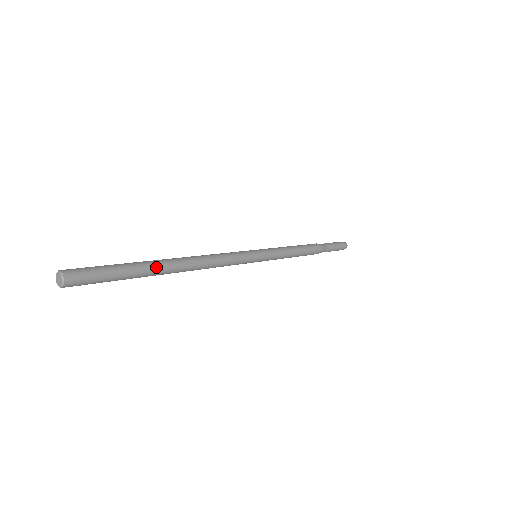
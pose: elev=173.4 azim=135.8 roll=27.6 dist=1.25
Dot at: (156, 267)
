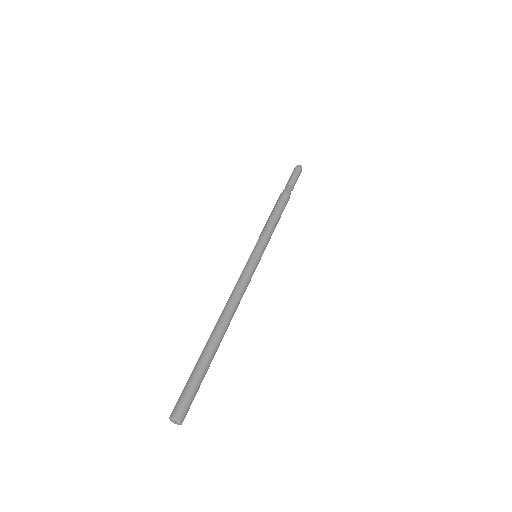
Dot at: (213, 347)
